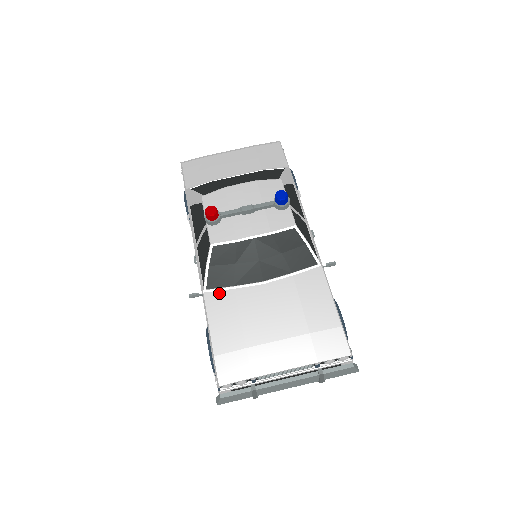
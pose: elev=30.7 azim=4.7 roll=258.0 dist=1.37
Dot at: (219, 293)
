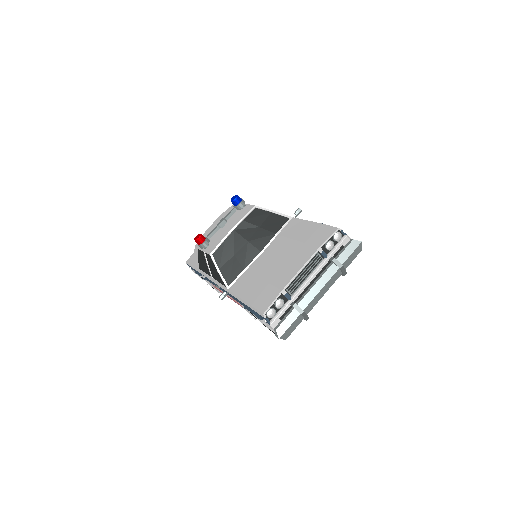
Dot at: (237, 281)
